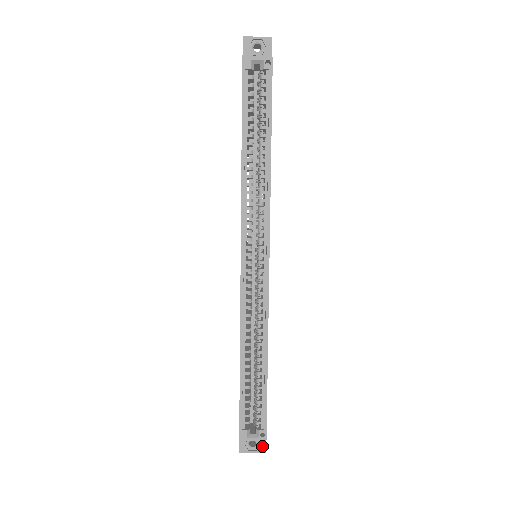
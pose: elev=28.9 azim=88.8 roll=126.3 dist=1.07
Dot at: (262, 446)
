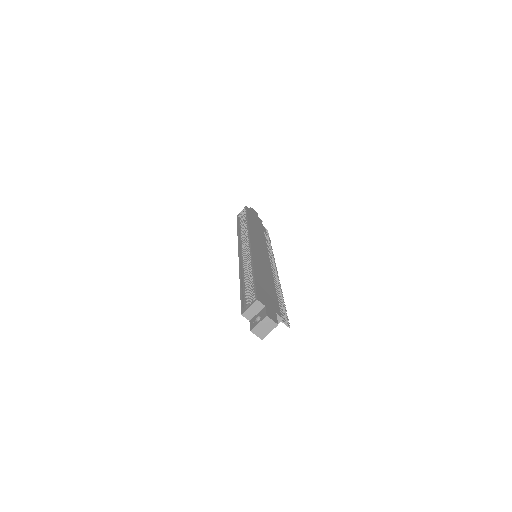
Dot at: (264, 314)
